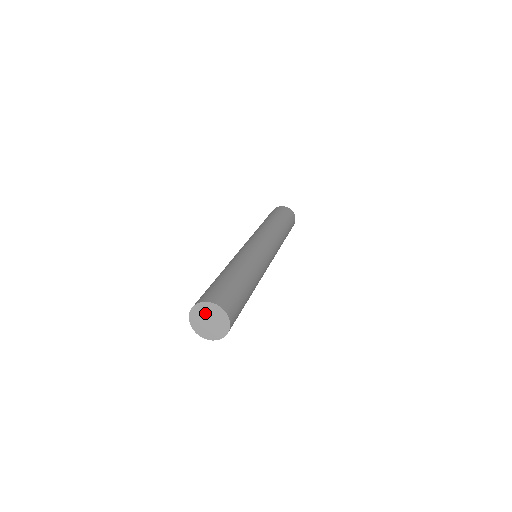
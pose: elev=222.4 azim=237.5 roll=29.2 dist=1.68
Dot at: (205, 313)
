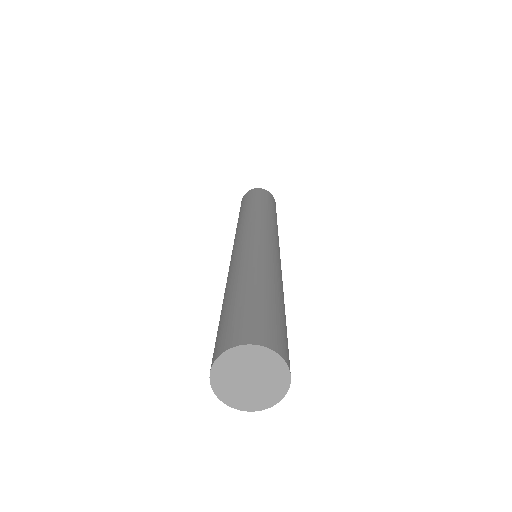
Dot at: (242, 365)
